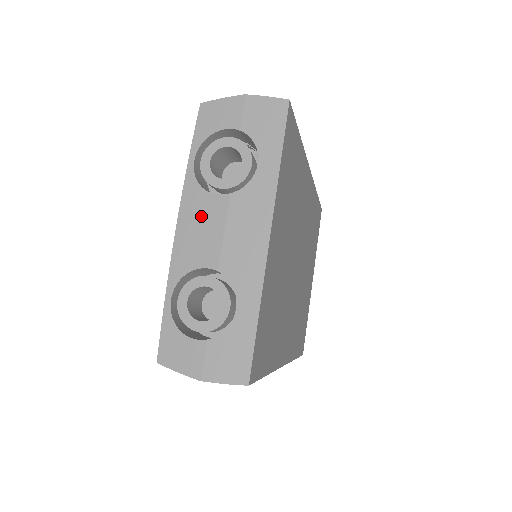
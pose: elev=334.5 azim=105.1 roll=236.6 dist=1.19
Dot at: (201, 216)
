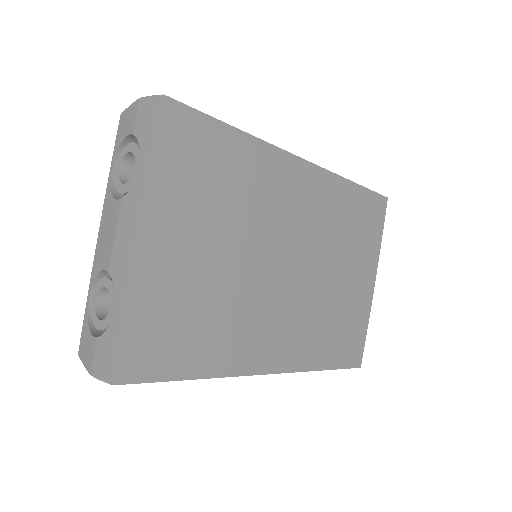
Dot at: (108, 221)
